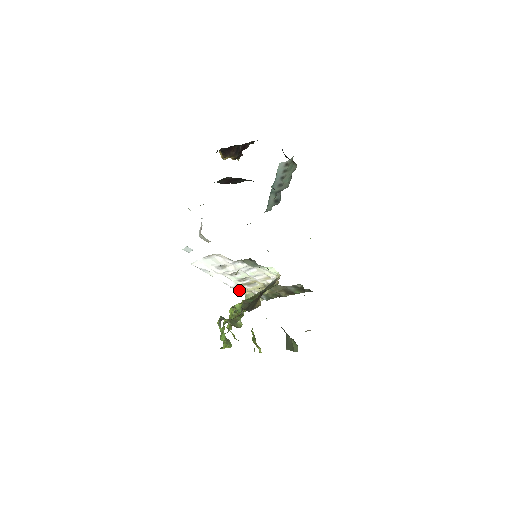
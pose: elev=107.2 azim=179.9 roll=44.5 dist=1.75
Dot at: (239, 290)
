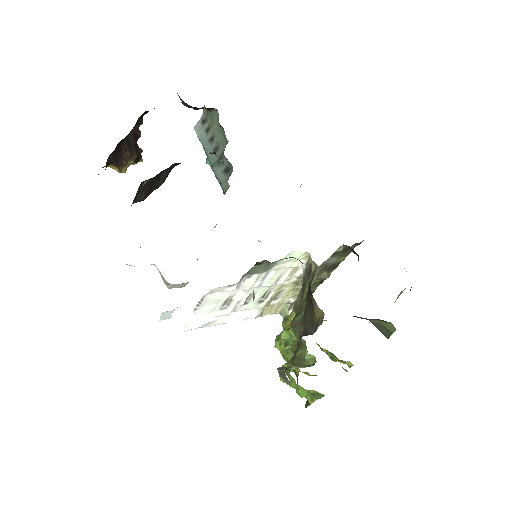
Dot at: (267, 313)
